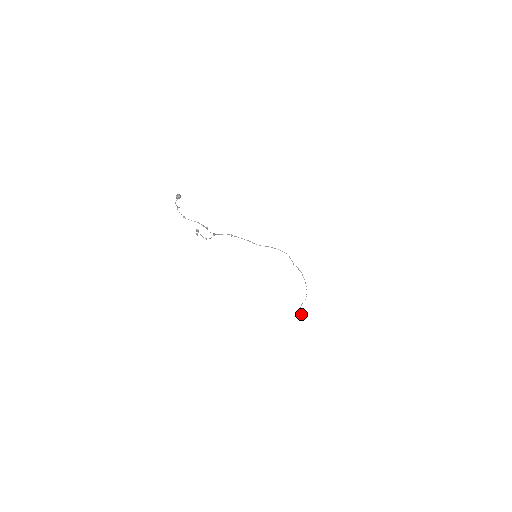
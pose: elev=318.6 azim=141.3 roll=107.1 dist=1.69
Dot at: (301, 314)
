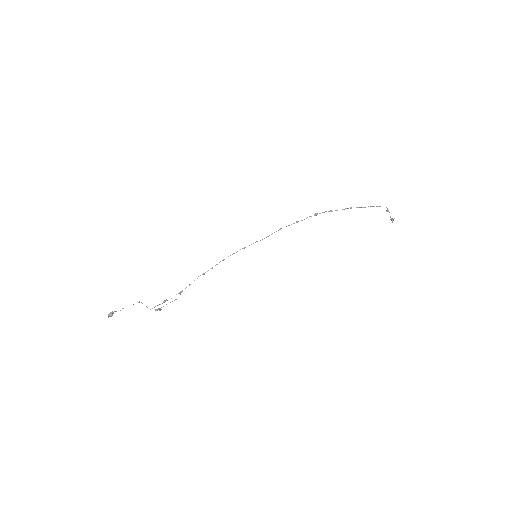
Dot at: (391, 219)
